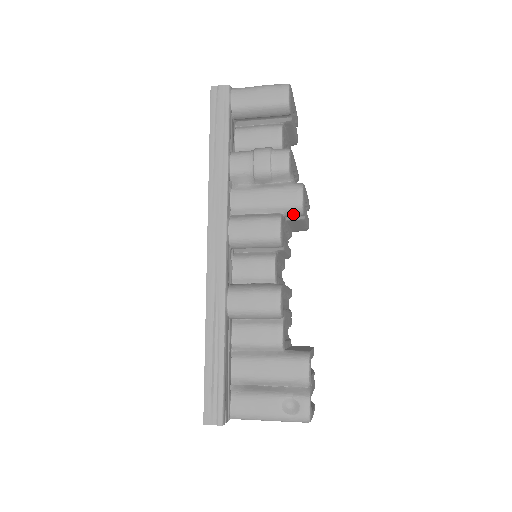
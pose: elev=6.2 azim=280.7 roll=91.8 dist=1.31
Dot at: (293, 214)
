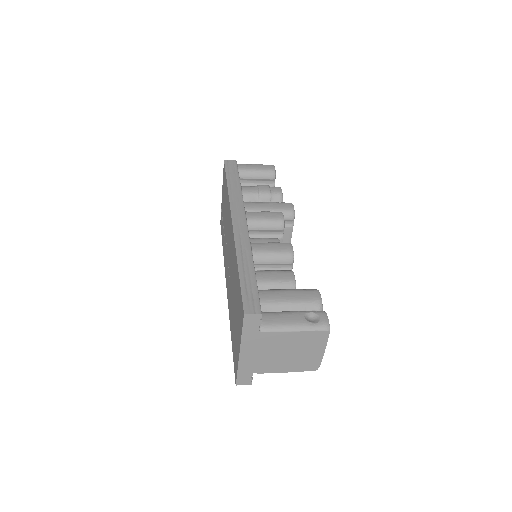
Dot at: (288, 217)
